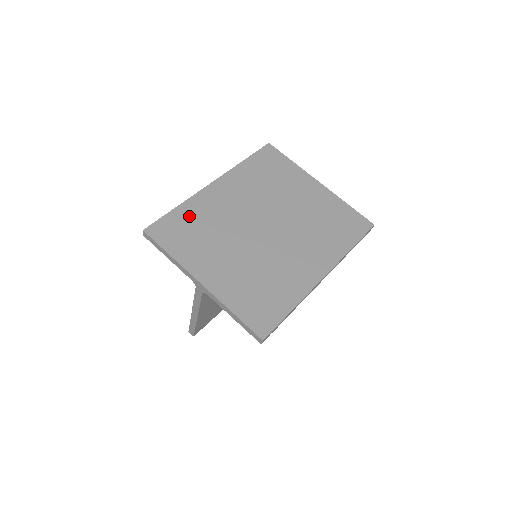
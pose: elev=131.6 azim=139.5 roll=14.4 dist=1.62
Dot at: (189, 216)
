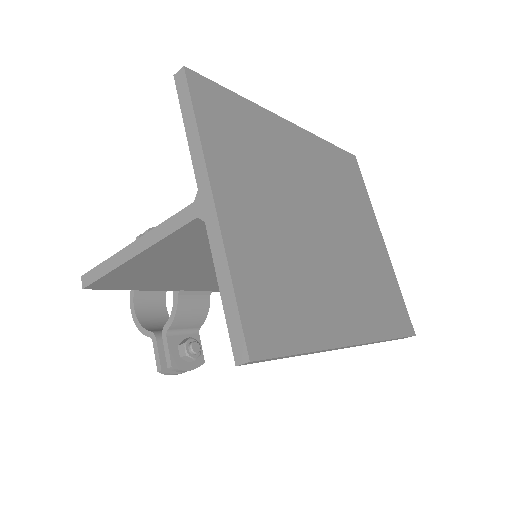
Dot at: (248, 119)
